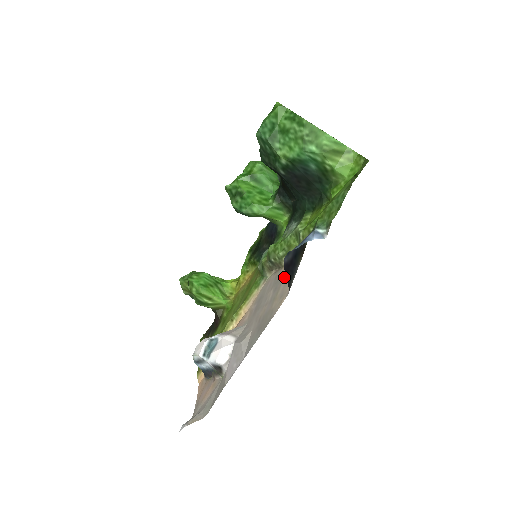
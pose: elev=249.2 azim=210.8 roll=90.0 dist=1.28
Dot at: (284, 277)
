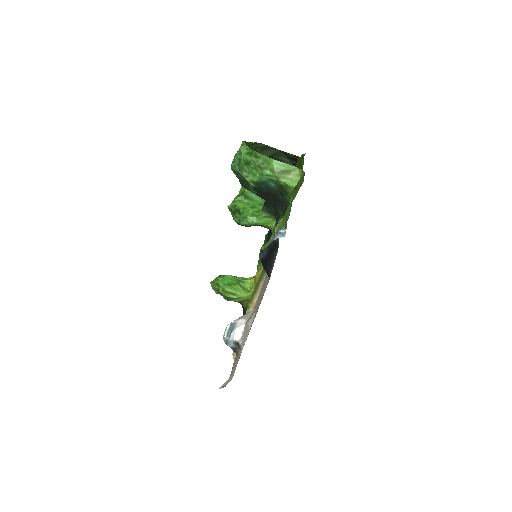
Dot at: occluded
